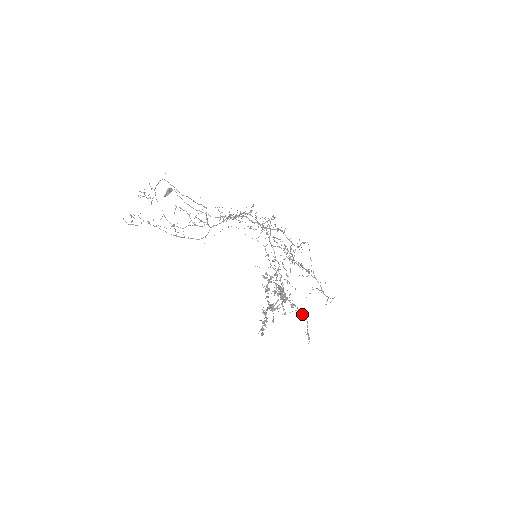
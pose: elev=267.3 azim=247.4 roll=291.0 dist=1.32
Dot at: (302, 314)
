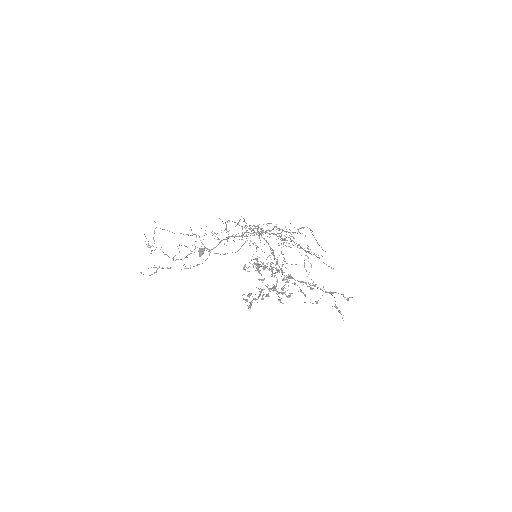
Dot at: (325, 292)
